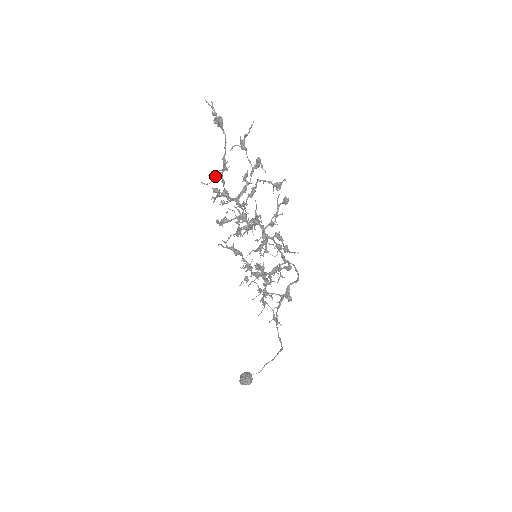
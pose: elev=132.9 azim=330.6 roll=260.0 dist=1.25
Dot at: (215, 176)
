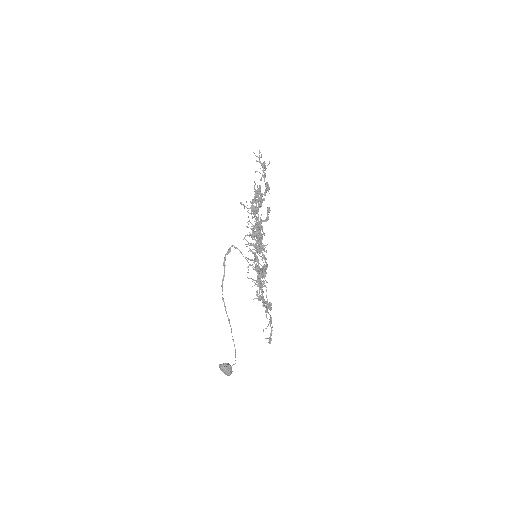
Dot at: occluded
